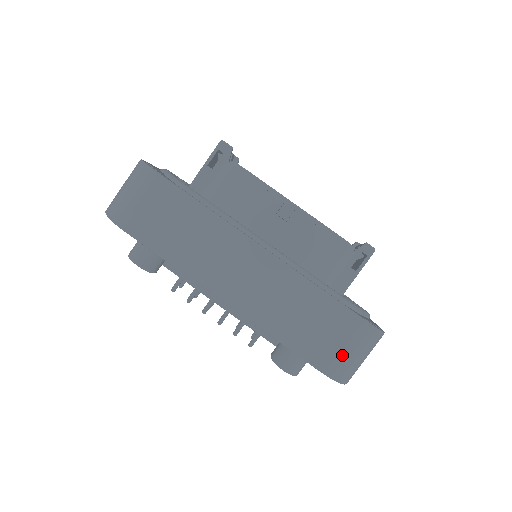
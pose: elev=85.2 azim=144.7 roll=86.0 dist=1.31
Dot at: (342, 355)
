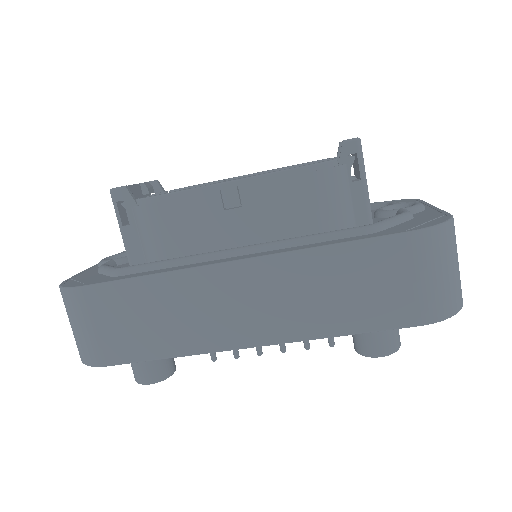
Dot at: (426, 289)
